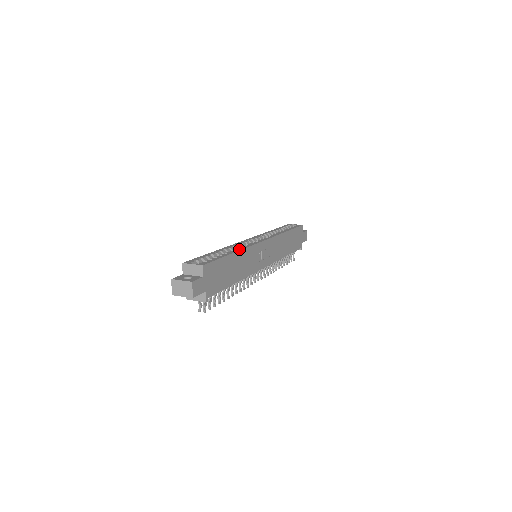
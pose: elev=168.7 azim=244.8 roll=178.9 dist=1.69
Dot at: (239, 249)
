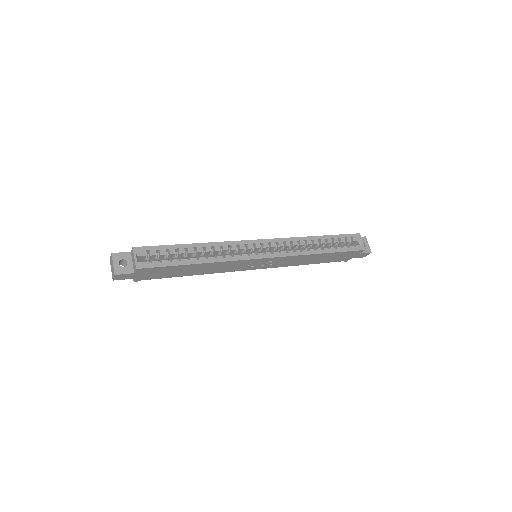
Dot at: (213, 260)
